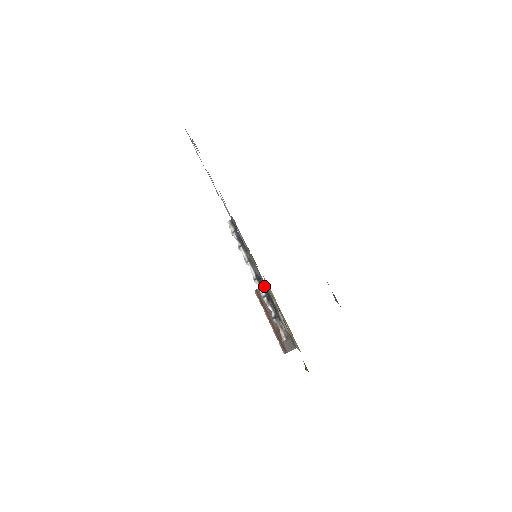
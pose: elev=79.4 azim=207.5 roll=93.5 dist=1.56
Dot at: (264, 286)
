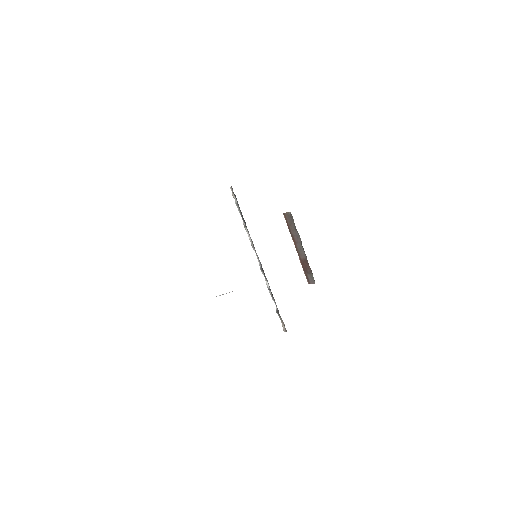
Dot at: occluded
